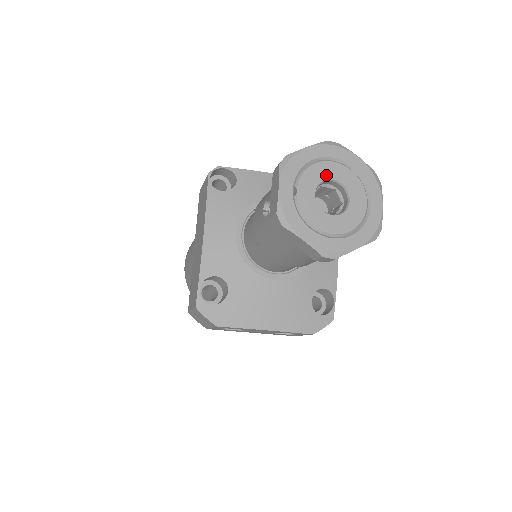
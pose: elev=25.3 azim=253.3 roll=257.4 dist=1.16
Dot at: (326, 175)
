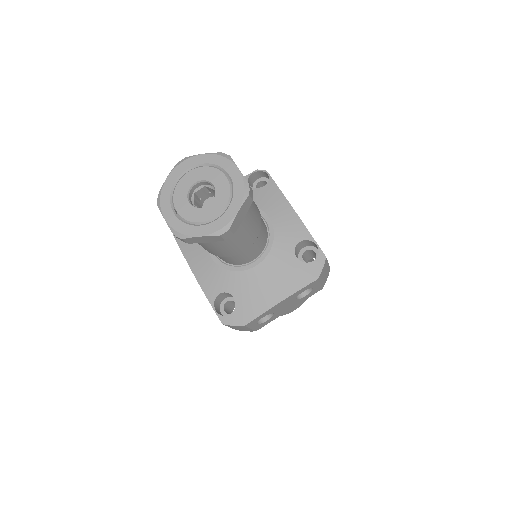
Dot at: (188, 184)
